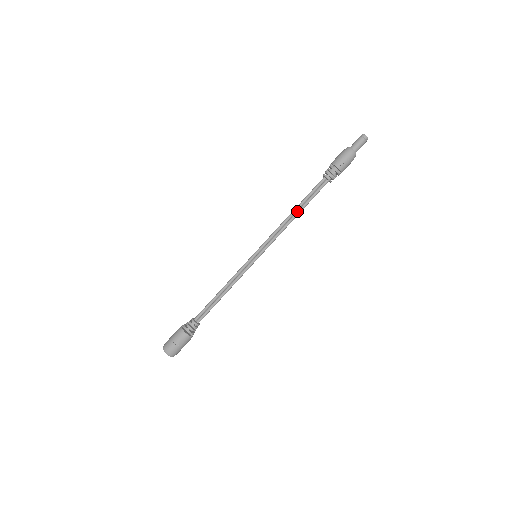
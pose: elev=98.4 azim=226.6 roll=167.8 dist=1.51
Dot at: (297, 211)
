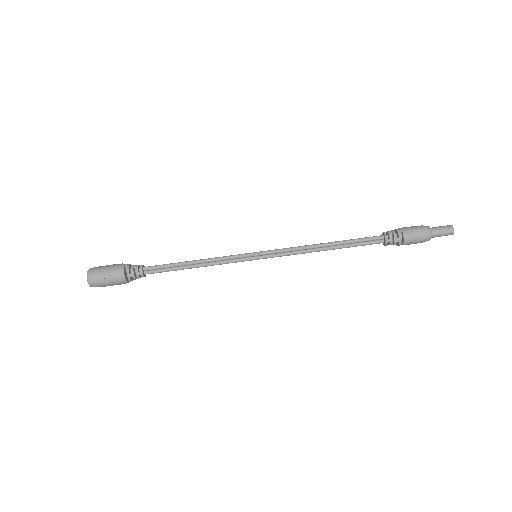
Dot at: (331, 247)
